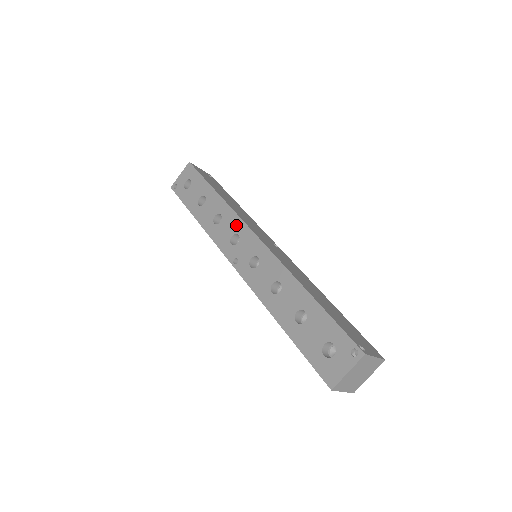
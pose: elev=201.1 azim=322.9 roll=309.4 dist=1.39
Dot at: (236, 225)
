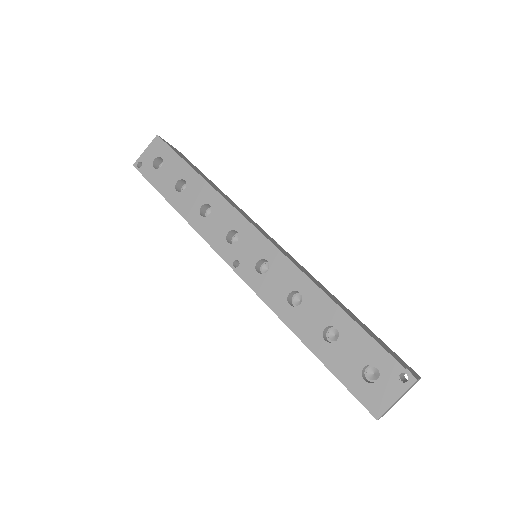
Dot at: (233, 219)
